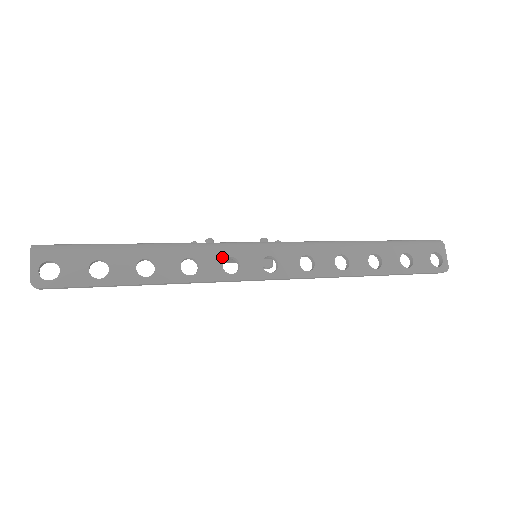
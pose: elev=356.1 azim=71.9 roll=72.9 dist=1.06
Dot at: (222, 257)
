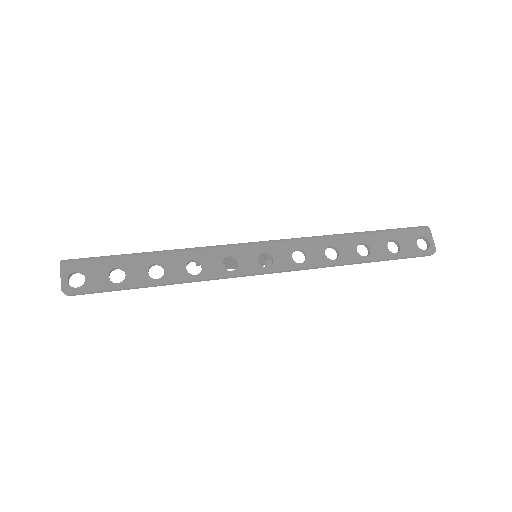
Dot at: (222, 257)
